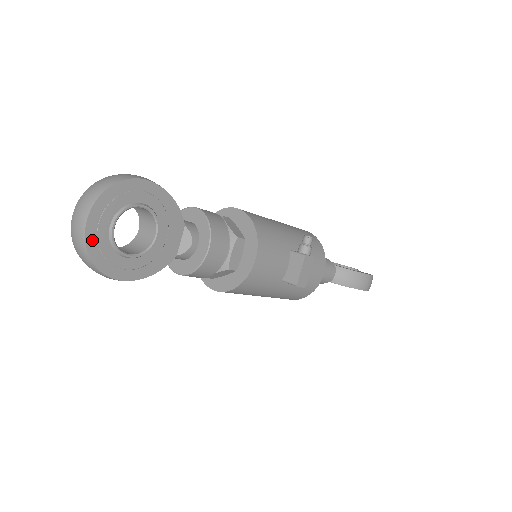
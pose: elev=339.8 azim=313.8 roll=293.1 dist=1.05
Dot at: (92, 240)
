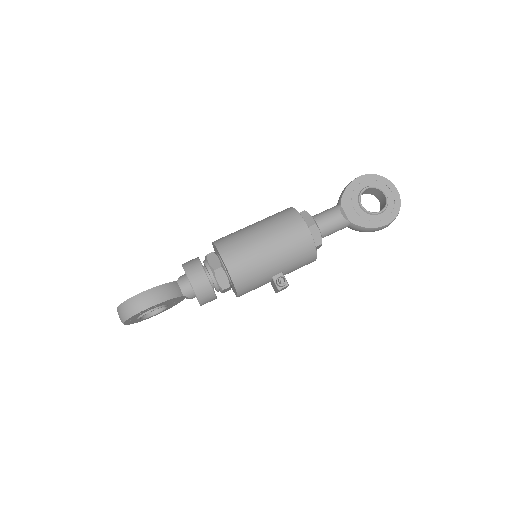
Dot at: (132, 323)
